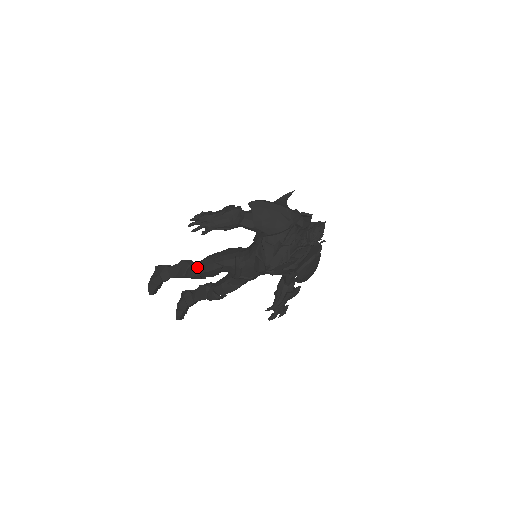
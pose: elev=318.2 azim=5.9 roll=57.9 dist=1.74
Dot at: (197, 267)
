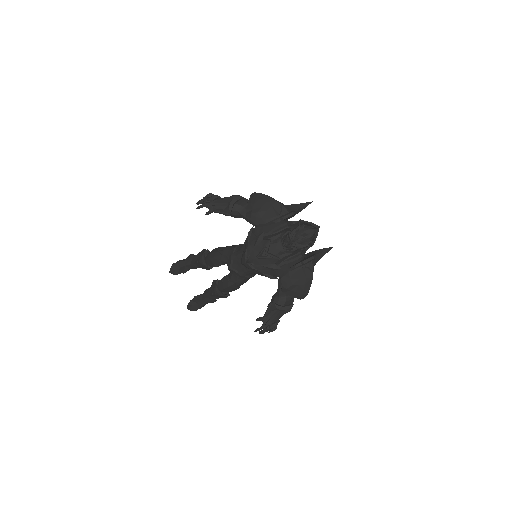
Dot at: (207, 255)
